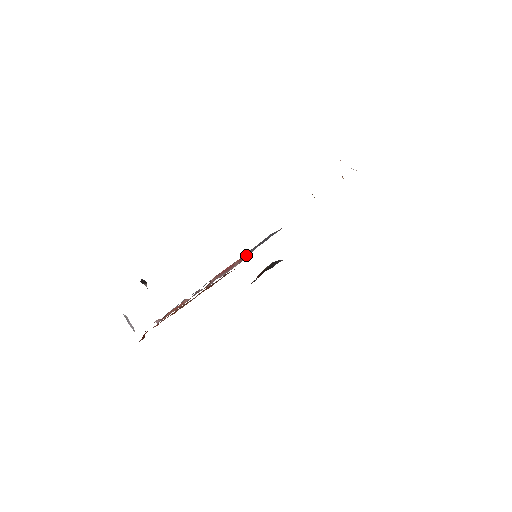
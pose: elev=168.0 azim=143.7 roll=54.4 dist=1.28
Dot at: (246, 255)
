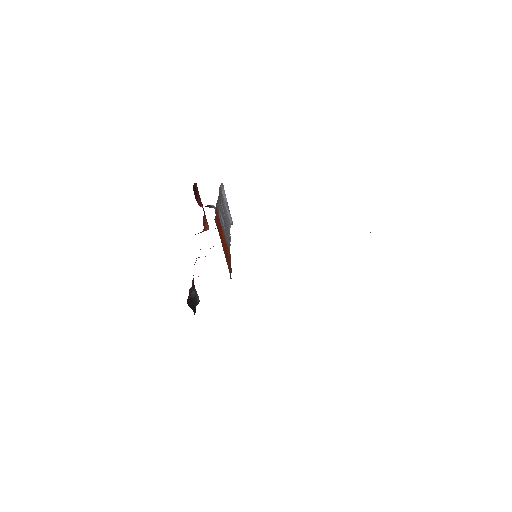
Dot at: occluded
